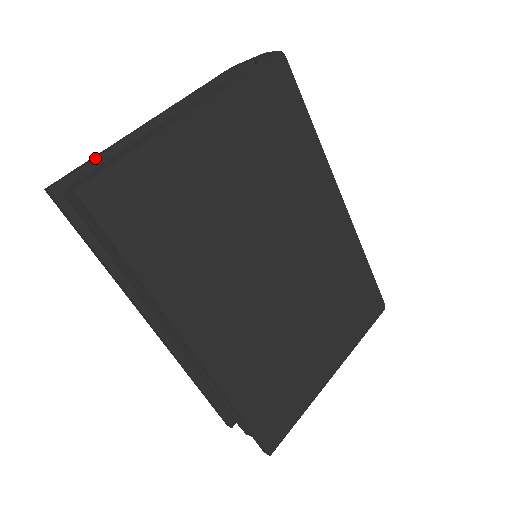
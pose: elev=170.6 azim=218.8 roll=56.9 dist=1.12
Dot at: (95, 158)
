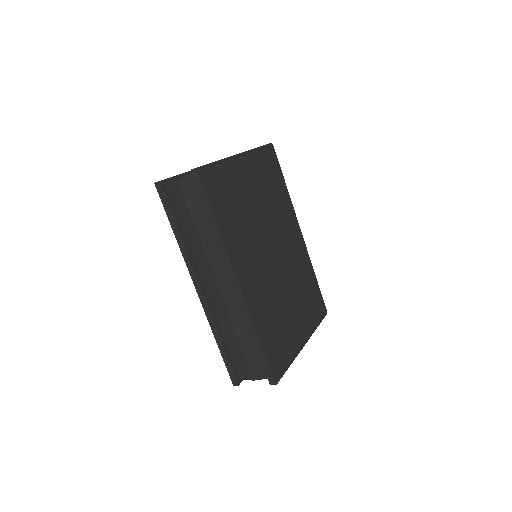
Dot at: (180, 174)
